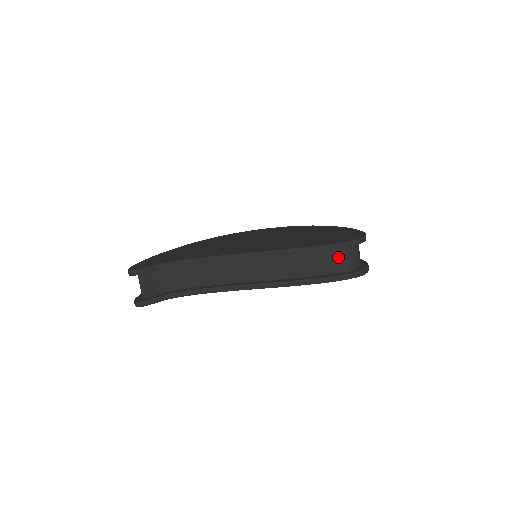
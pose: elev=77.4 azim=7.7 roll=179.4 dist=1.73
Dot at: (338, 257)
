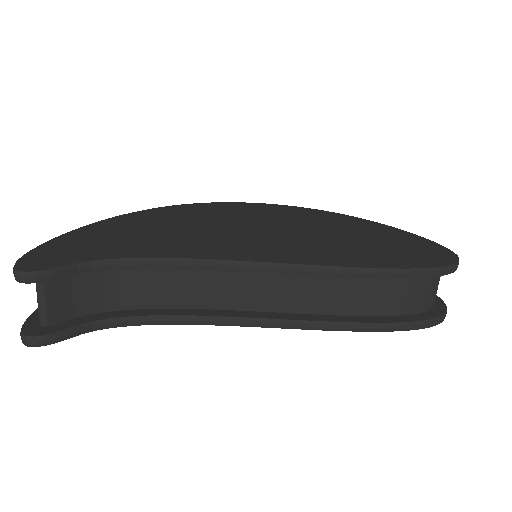
Dot at: (416, 289)
